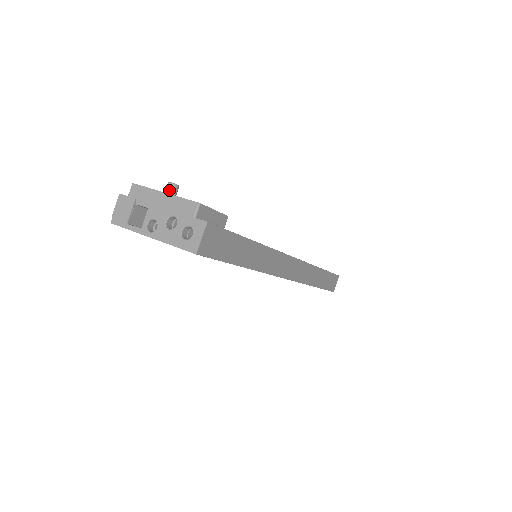
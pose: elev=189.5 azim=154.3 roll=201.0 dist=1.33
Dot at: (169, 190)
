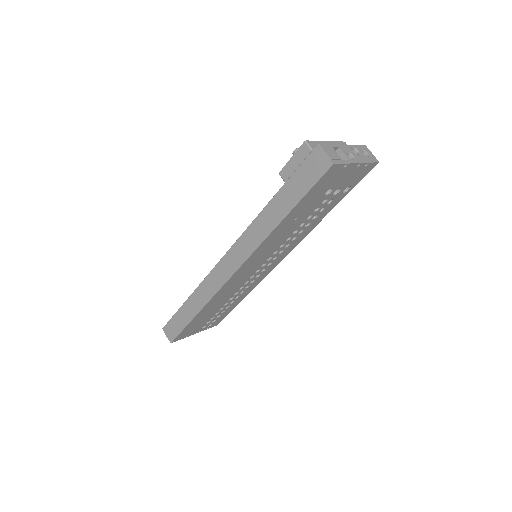
Dot at: occluded
